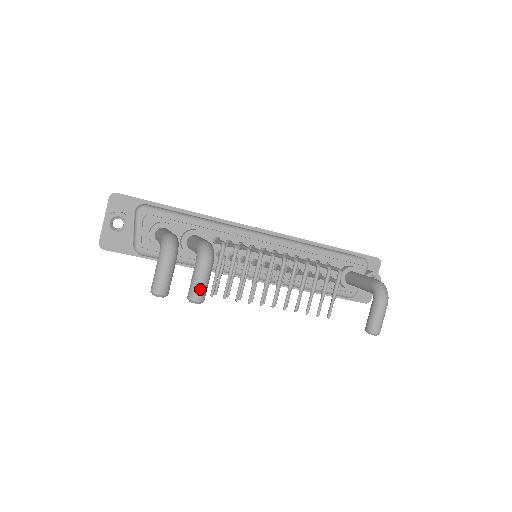
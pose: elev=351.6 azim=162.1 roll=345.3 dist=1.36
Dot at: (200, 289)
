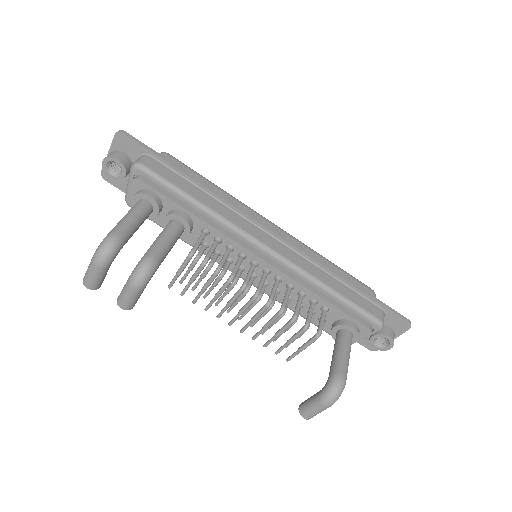
Dot at: (125, 301)
